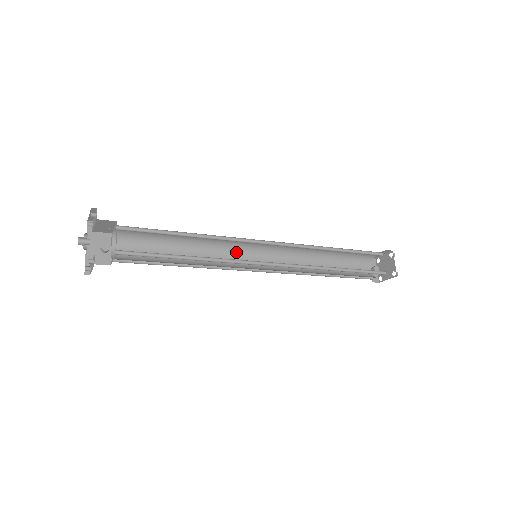
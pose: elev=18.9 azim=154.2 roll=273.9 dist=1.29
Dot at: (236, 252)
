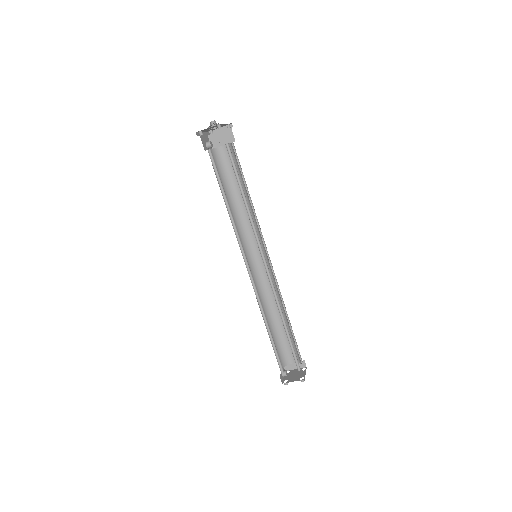
Dot at: (244, 245)
